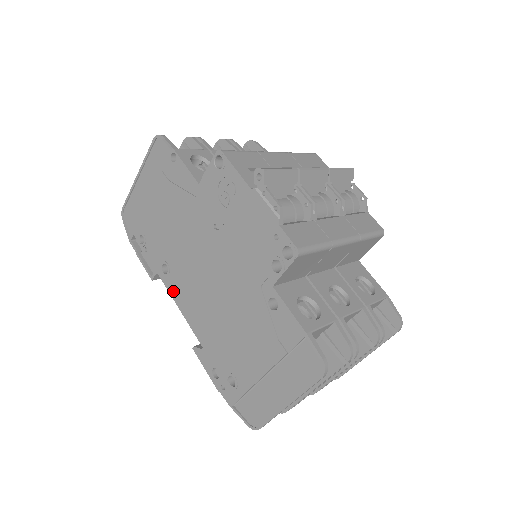
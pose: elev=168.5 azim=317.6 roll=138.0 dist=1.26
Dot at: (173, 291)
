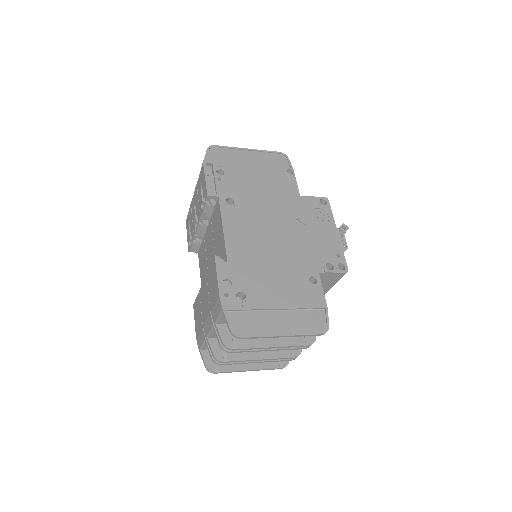
Dot at: (227, 216)
